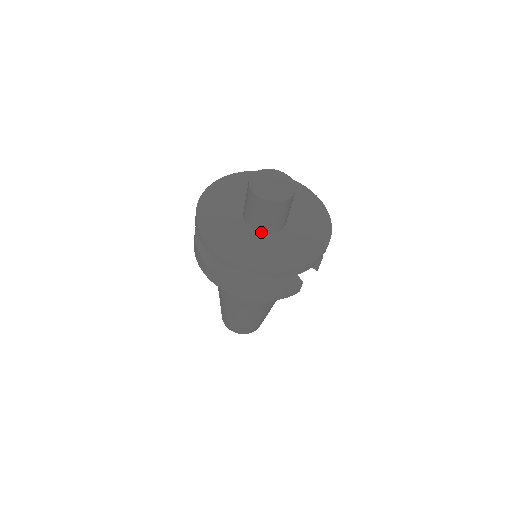
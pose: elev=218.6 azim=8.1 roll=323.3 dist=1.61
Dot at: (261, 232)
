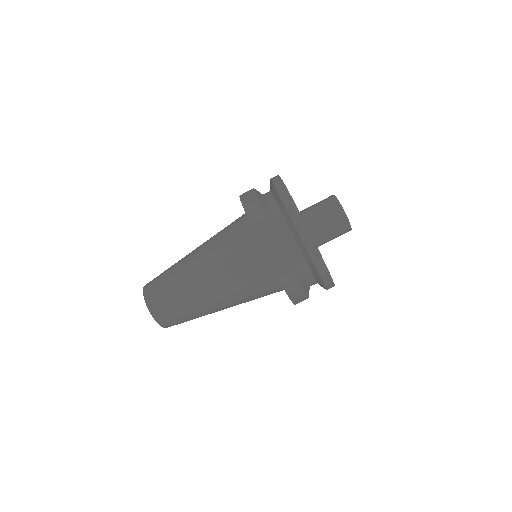
Dot at: occluded
